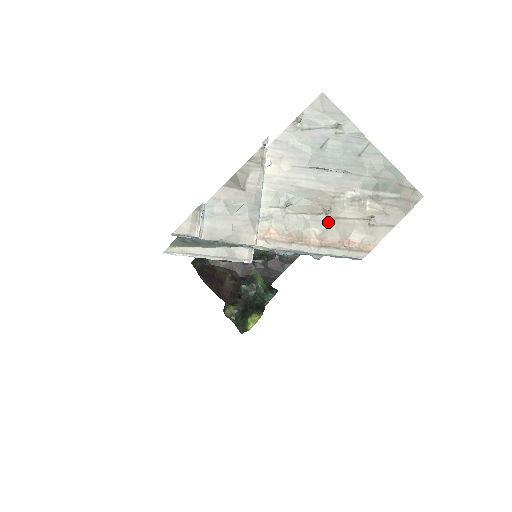
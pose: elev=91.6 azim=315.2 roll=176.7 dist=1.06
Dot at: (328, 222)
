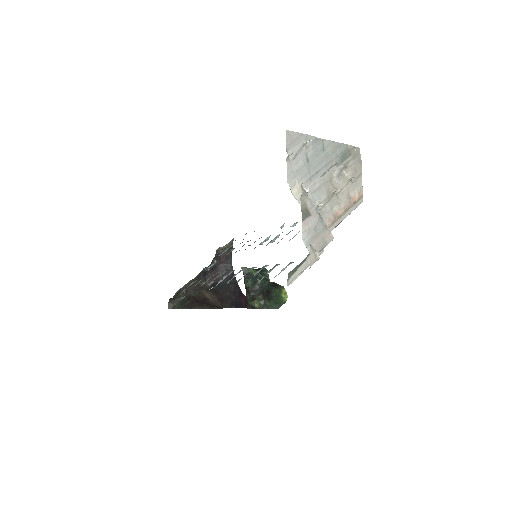
Dot at: (338, 197)
